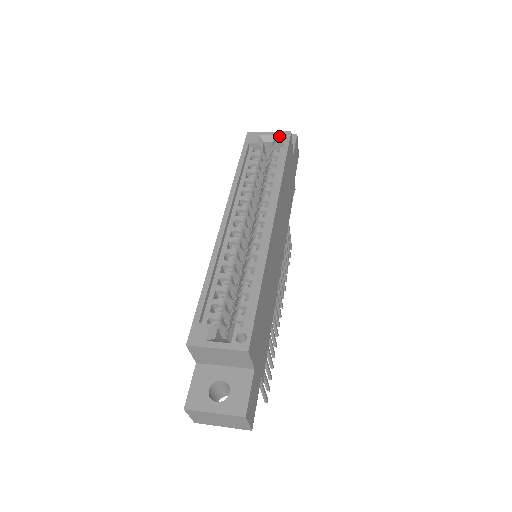
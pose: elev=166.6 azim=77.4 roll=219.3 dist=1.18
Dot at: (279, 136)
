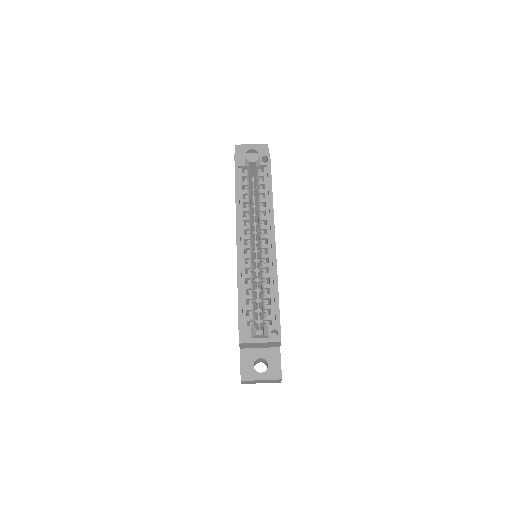
Dot at: (261, 158)
